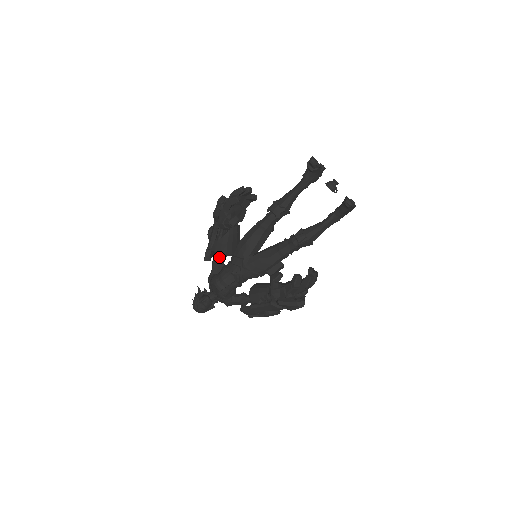
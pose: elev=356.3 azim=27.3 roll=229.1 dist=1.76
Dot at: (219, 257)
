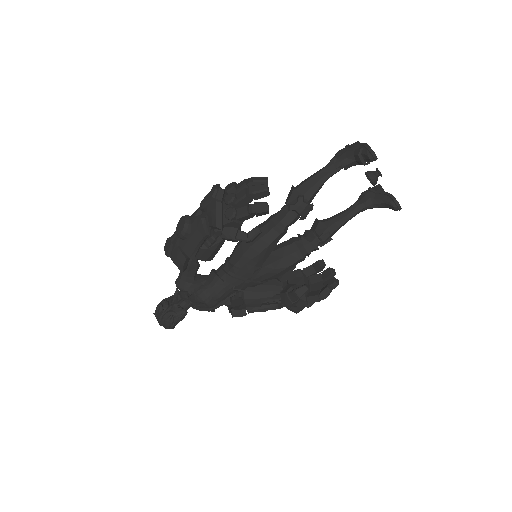
Dot at: (194, 258)
